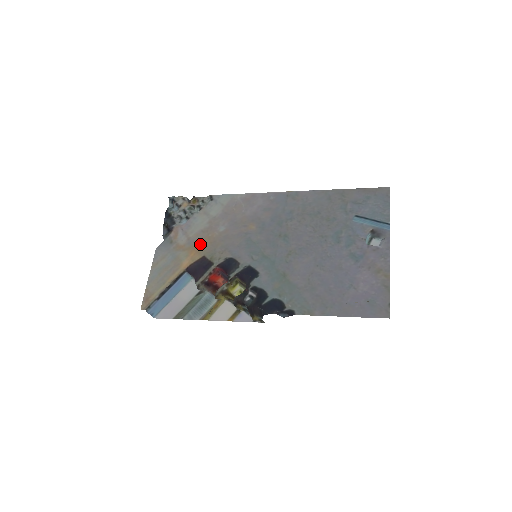
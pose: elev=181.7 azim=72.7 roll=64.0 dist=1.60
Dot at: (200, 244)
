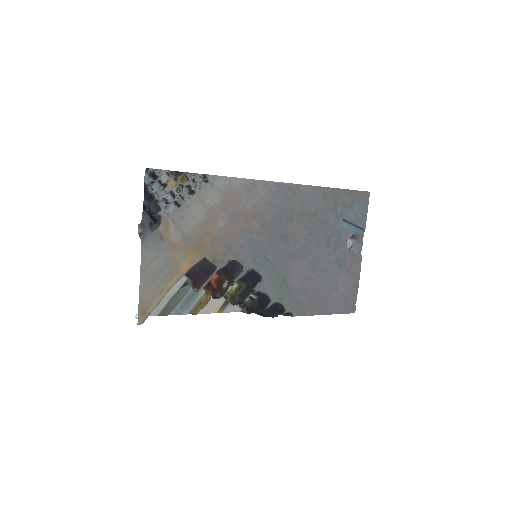
Dot at: (199, 243)
